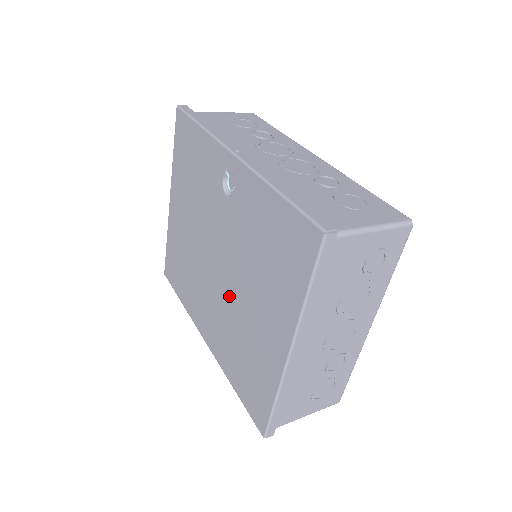
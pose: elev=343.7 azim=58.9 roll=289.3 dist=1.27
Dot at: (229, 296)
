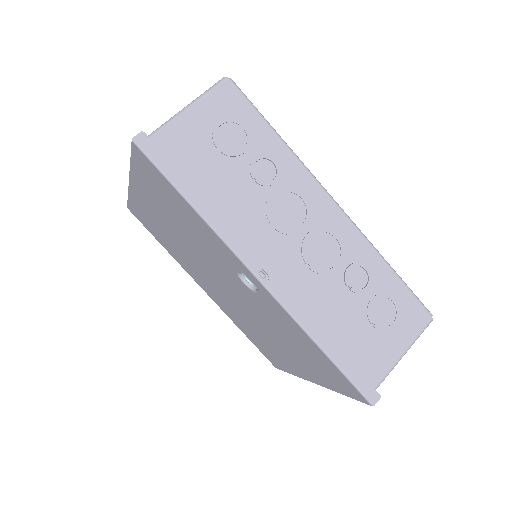
Dot at: (242, 312)
